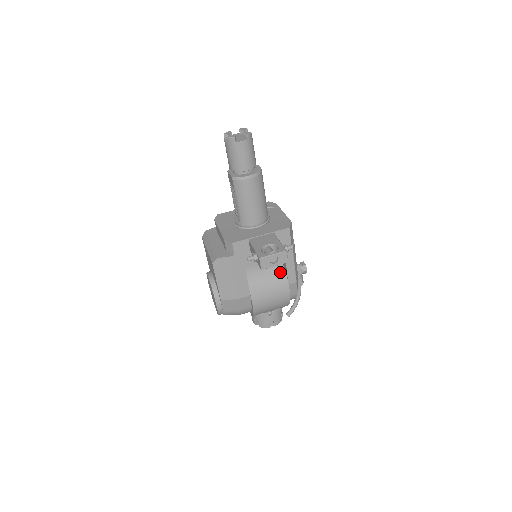
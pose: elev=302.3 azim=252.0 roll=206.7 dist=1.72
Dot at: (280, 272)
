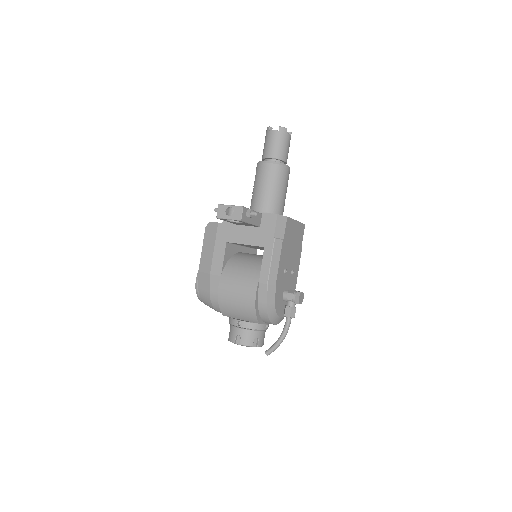
Dot at: (259, 268)
